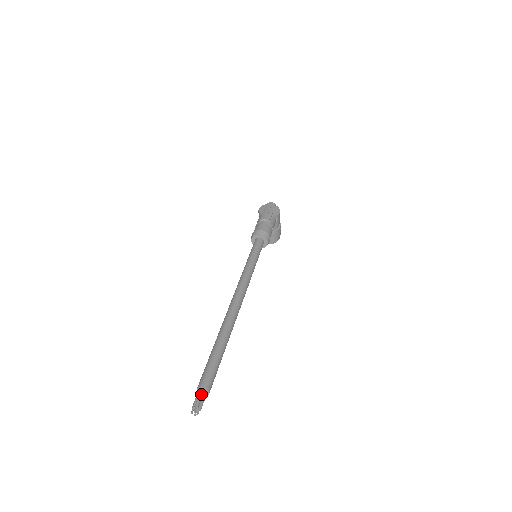
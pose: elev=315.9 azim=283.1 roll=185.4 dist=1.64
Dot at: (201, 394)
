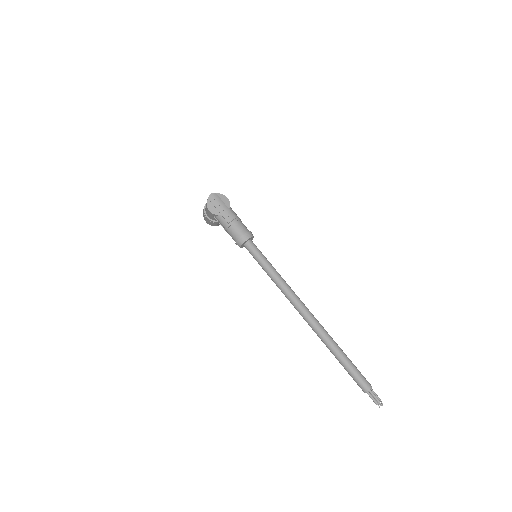
Dot at: (373, 393)
